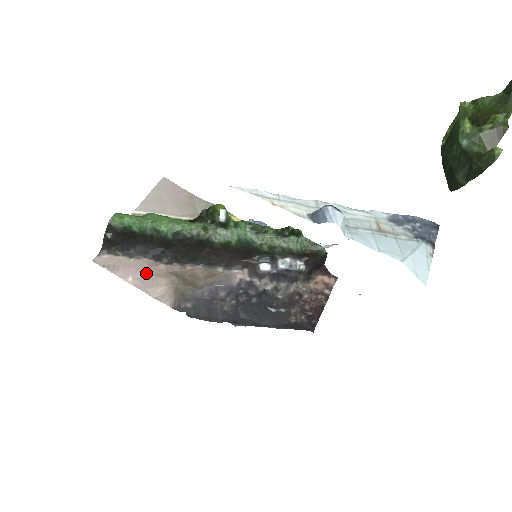
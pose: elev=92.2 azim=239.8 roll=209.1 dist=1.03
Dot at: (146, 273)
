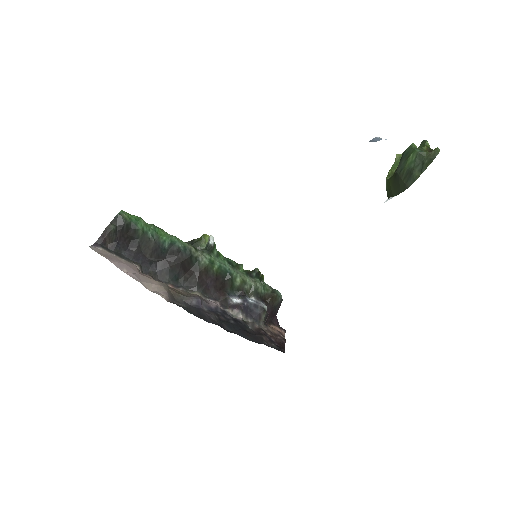
Dot at: (138, 273)
